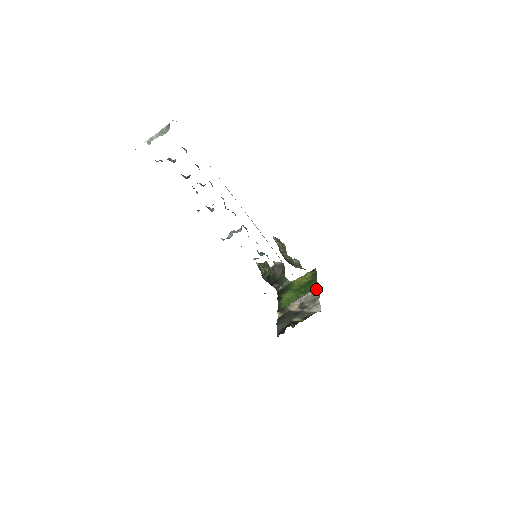
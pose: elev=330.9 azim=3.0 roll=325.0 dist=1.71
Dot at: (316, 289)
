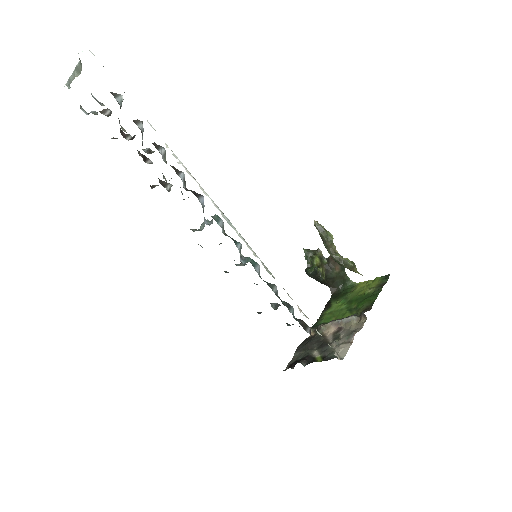
Dot at: (363, 314)
